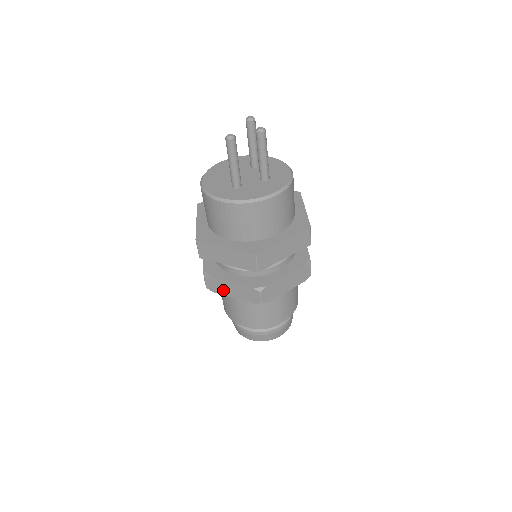
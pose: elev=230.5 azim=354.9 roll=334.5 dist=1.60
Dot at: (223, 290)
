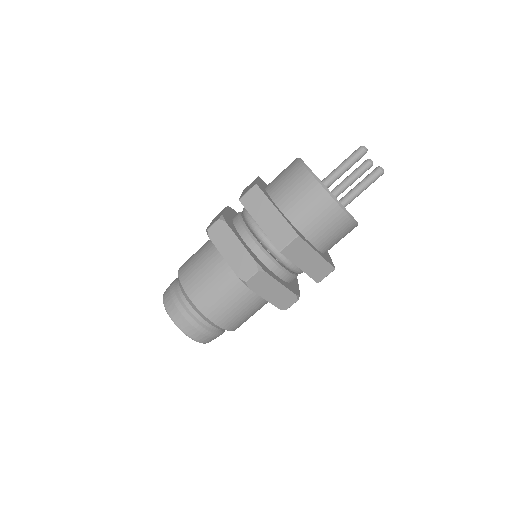
Dot at: (222, 243)
